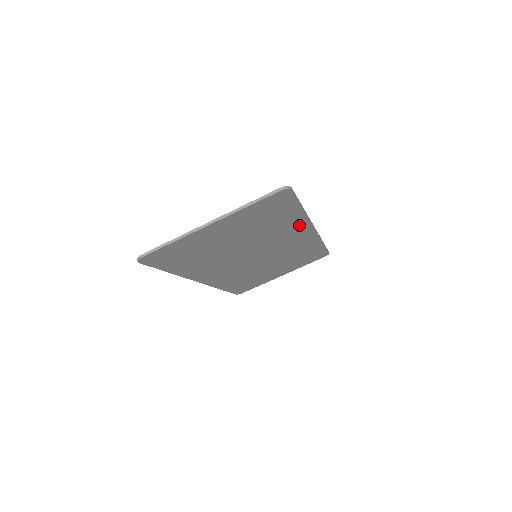
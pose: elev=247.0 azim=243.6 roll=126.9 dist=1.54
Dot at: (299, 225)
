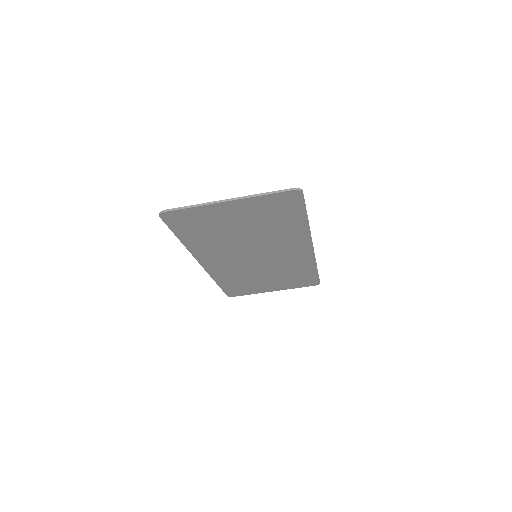
Dot at: (300, 236)
